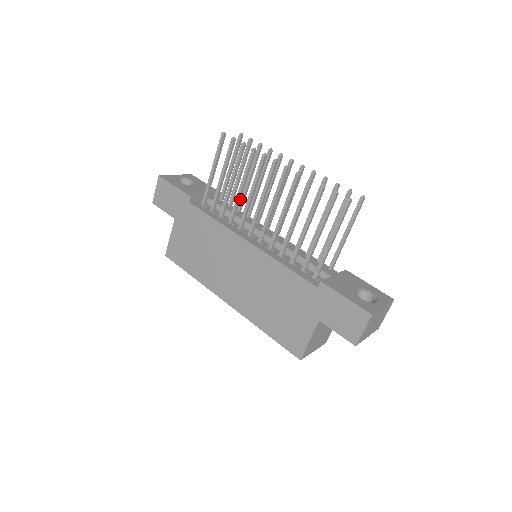
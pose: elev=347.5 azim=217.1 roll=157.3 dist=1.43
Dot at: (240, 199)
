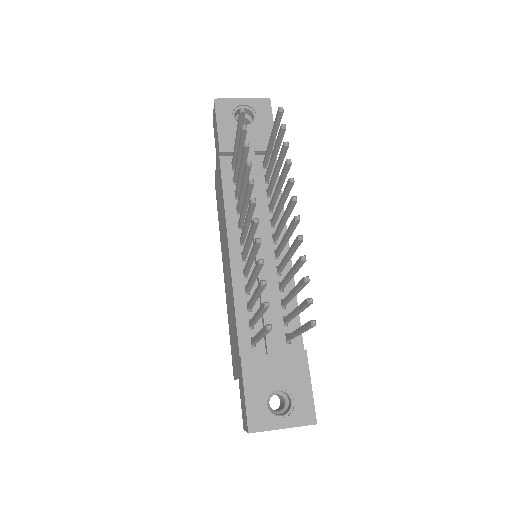
Dot at: occluded
